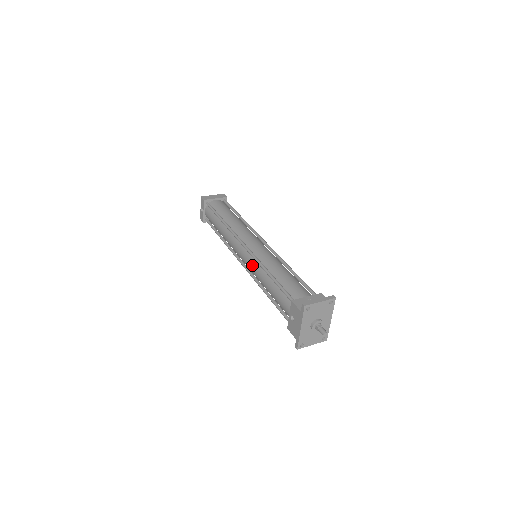
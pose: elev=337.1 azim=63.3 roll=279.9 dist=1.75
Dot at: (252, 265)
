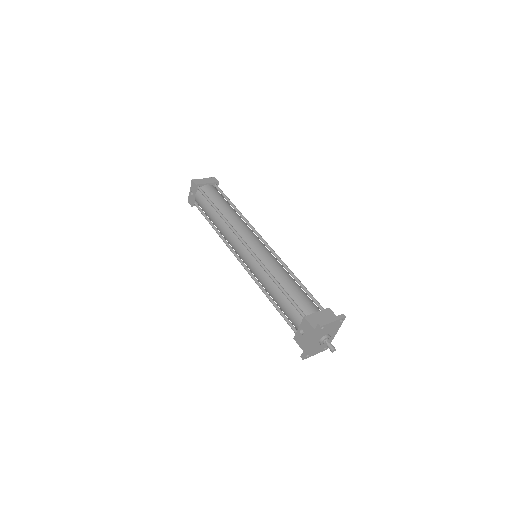
Dot at: (255, 268)
